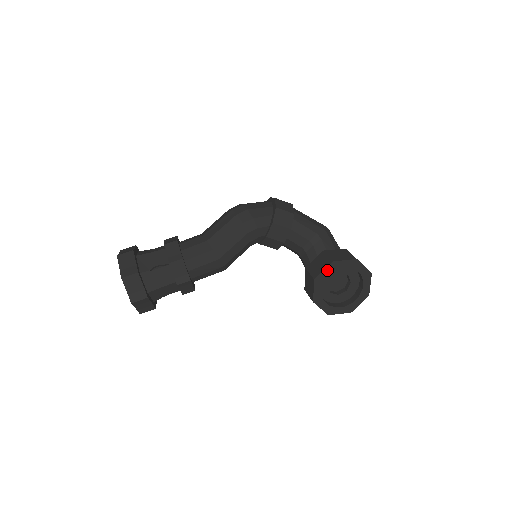
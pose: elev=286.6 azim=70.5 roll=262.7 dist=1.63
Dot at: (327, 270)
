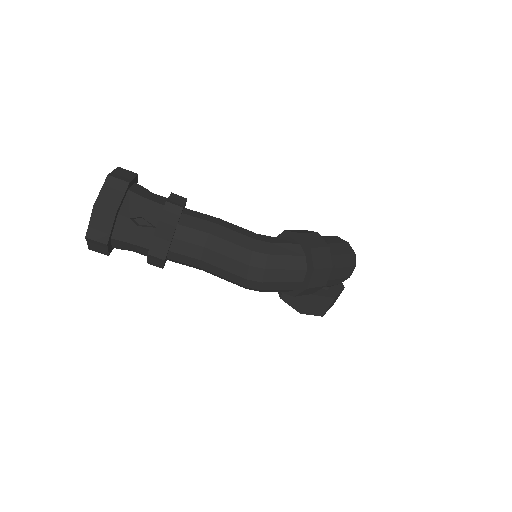
Dot at: (293, 306)
